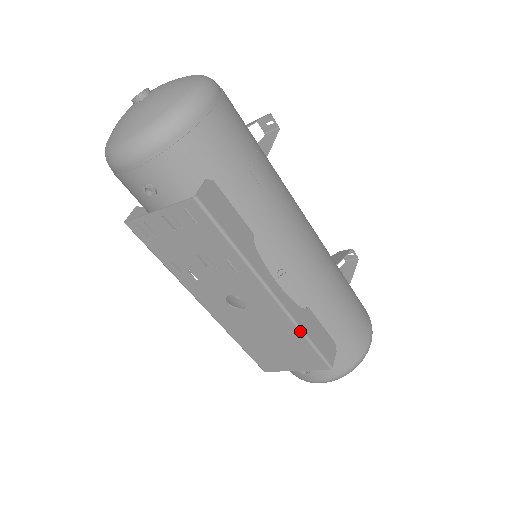
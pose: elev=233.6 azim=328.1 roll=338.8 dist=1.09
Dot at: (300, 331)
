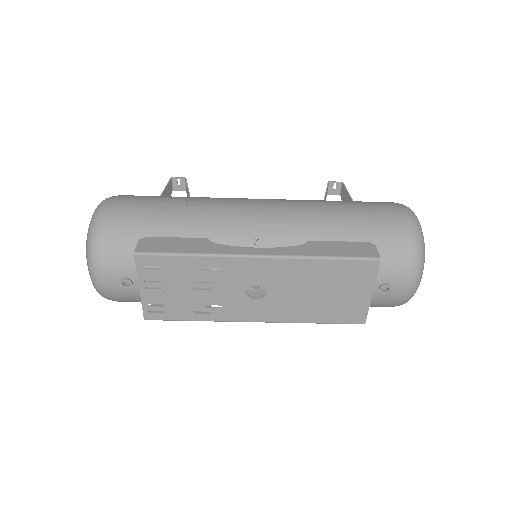
Dot at: (312, 259)
